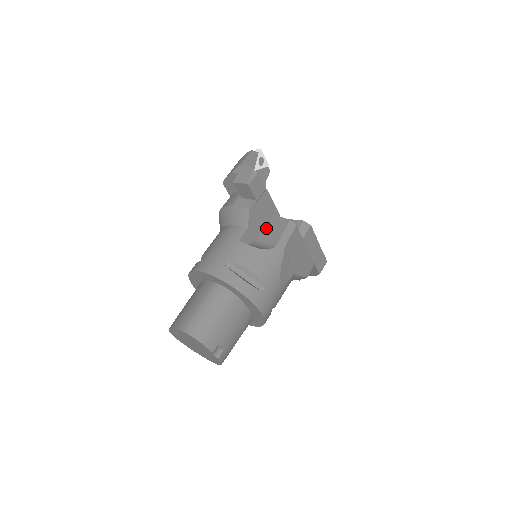
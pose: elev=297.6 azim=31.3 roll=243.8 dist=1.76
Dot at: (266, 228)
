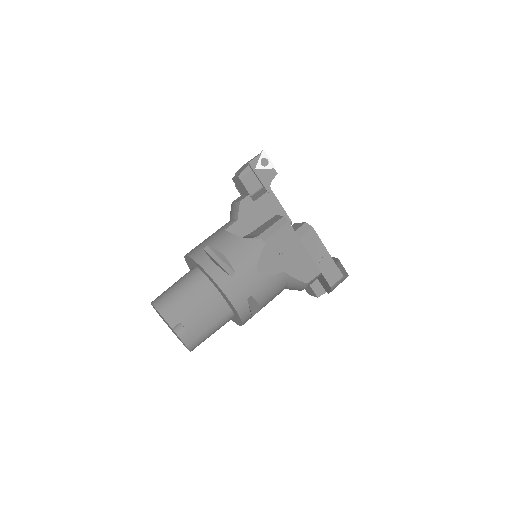
Dot at: (262, 225)
